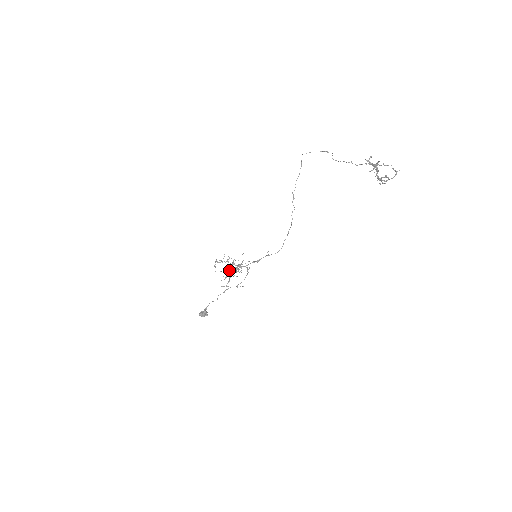
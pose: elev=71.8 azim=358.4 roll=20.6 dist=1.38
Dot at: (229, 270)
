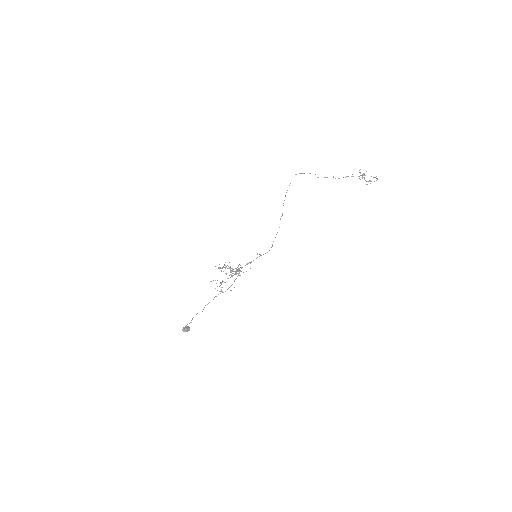
Dot at: (236, 271)
